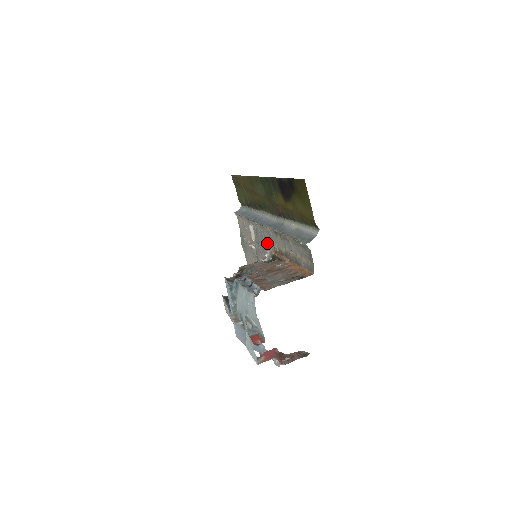
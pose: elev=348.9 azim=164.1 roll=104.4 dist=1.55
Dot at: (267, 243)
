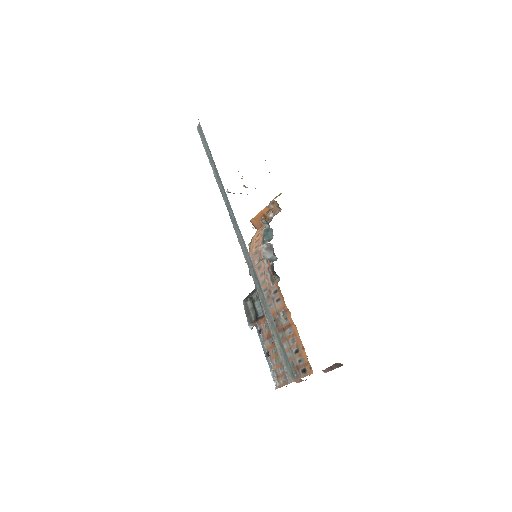
Dot at: occluded
